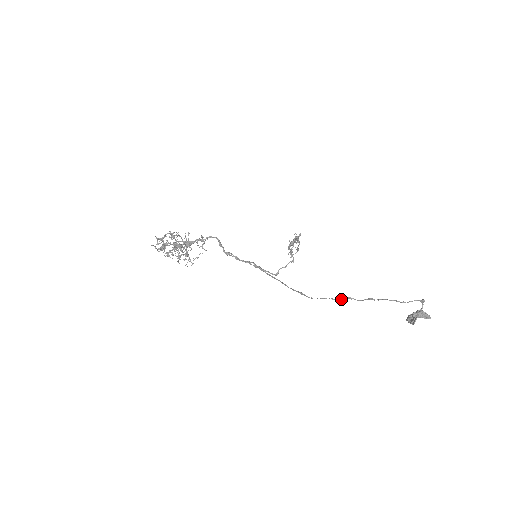
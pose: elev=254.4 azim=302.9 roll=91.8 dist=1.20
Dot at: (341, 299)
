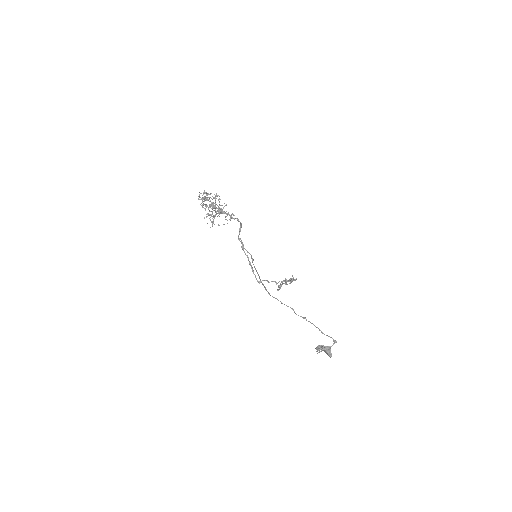
Dot at: (287, 306)
